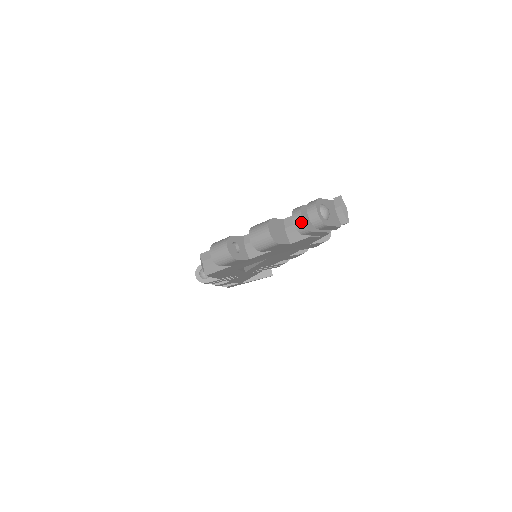
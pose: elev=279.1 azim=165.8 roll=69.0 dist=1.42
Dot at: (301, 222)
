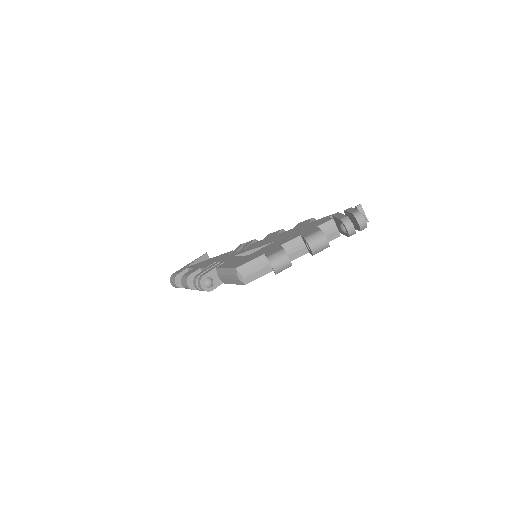
Dot at: (353, 229)
